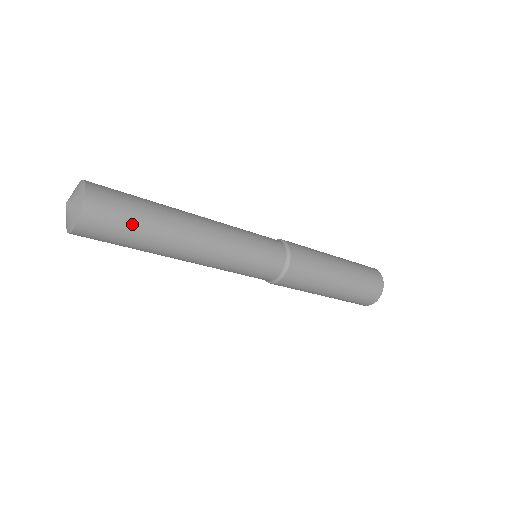
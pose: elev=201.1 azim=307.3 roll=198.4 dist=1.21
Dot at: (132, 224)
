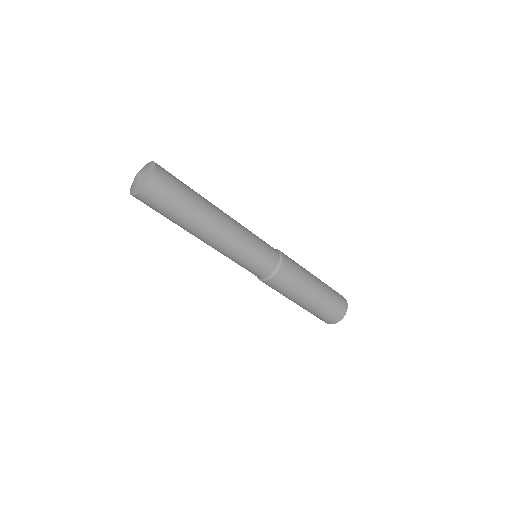
Dot at: (181, 196)
